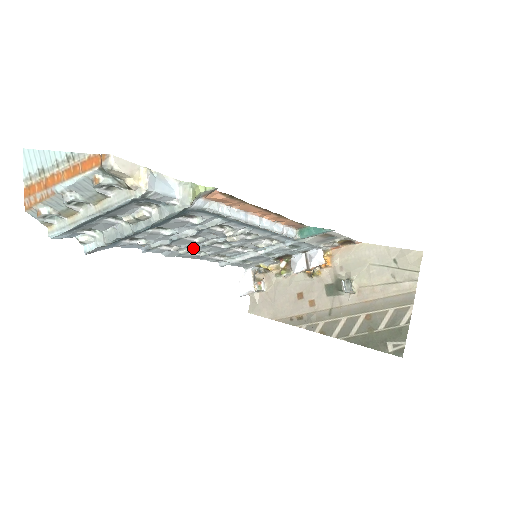
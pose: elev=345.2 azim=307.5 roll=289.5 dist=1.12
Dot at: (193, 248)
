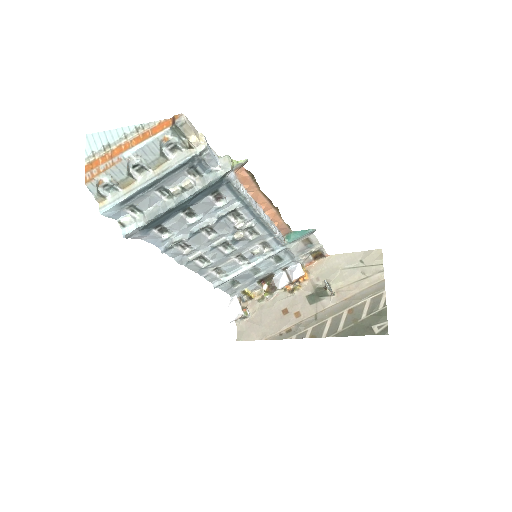
Dot at: (202, 251)
